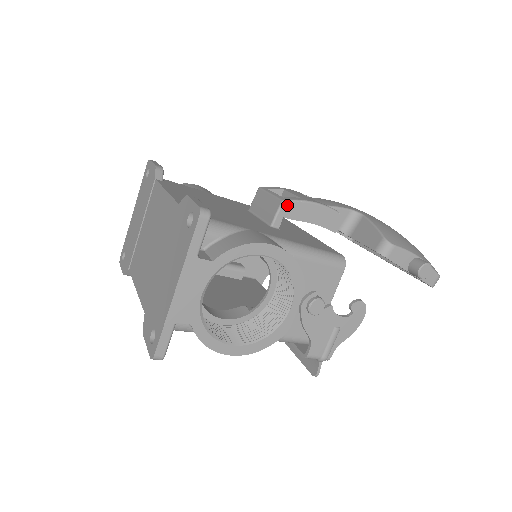
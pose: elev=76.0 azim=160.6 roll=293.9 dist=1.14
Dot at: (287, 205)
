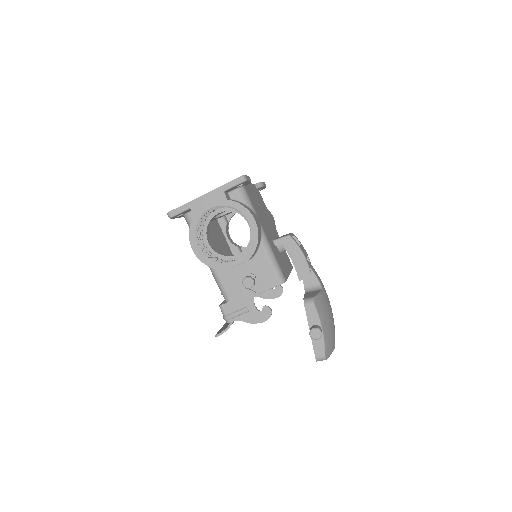
Dot at: (289, 239)
